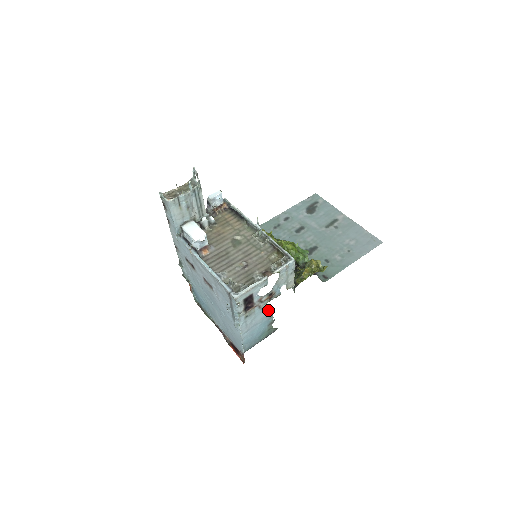
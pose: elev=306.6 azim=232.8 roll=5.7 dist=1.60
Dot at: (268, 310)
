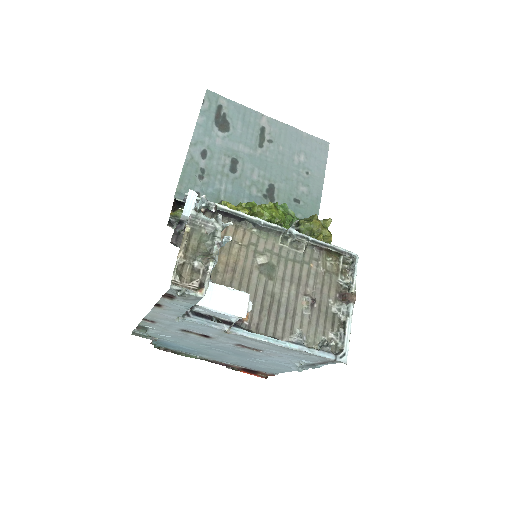
Dot at: occluded
